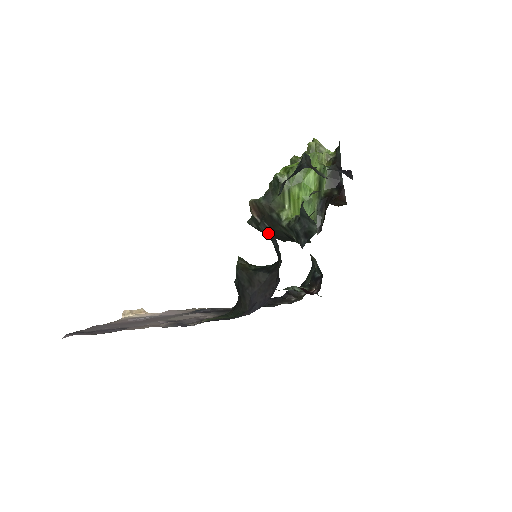
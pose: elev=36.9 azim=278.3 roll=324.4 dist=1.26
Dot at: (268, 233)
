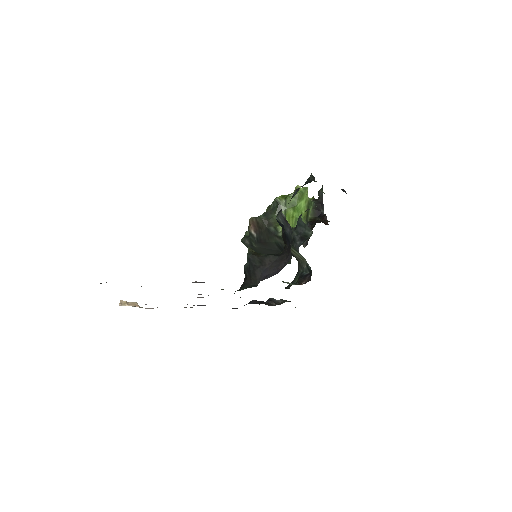
Dot at: (283, 223)
